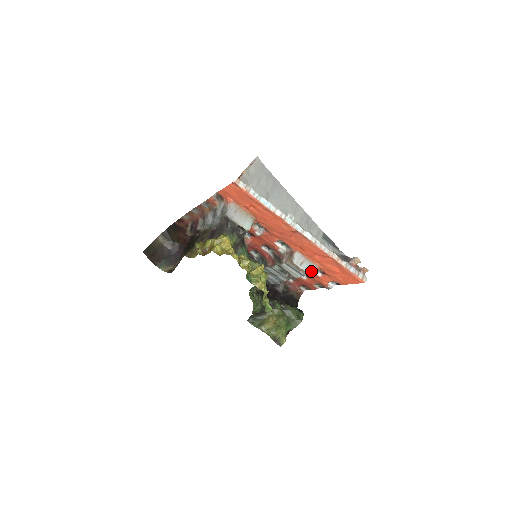
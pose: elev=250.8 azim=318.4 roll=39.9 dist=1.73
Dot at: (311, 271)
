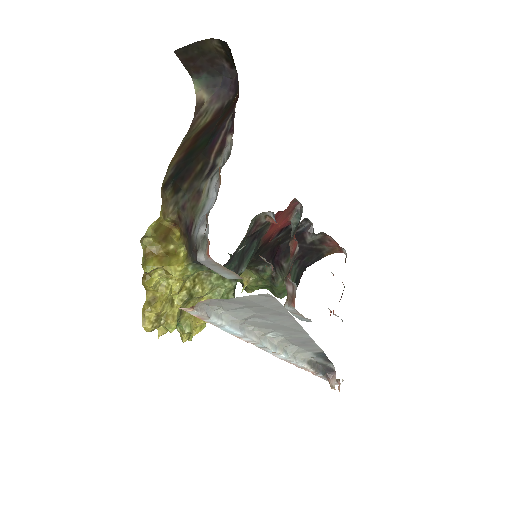
Dot at: (303, 319)
